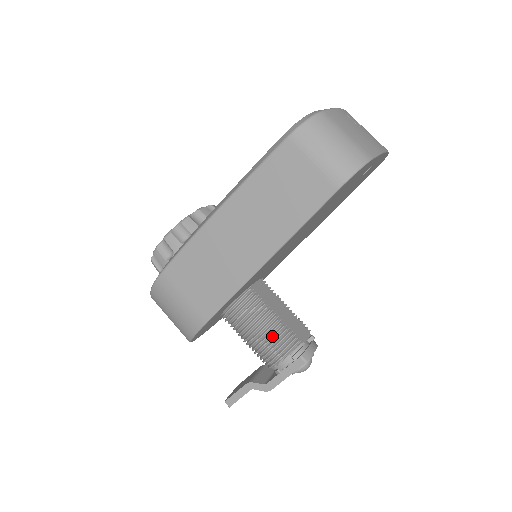
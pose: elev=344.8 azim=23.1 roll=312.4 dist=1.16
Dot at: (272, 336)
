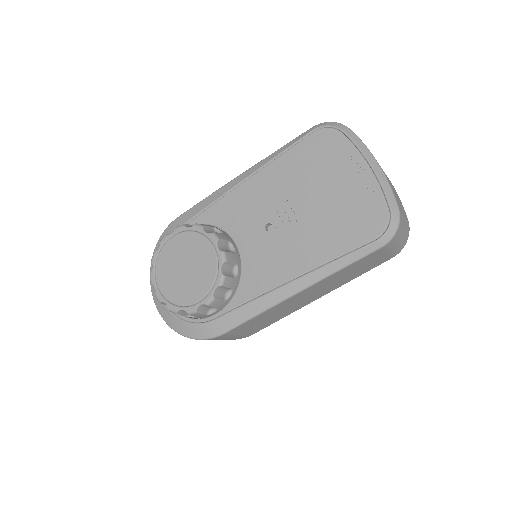
Dot at: occluded
